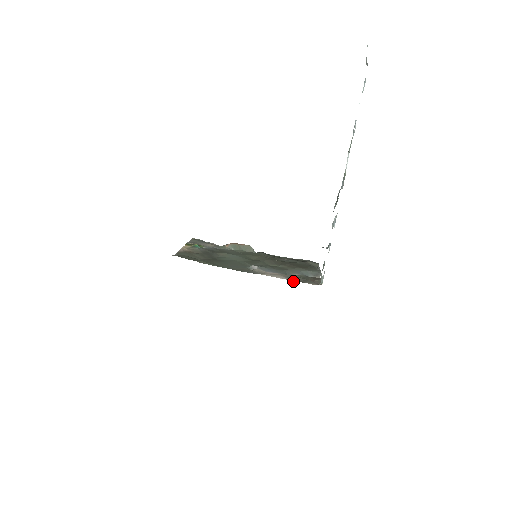
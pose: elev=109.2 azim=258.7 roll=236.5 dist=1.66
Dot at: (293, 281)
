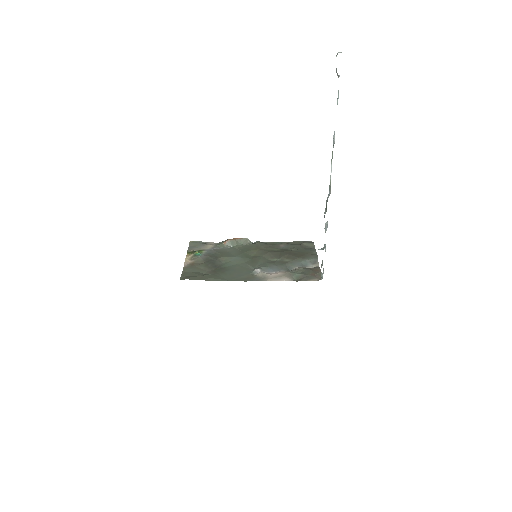
Dot at: (296, 280)
